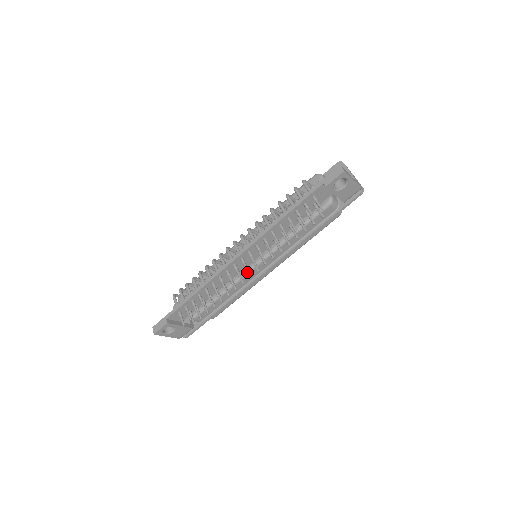
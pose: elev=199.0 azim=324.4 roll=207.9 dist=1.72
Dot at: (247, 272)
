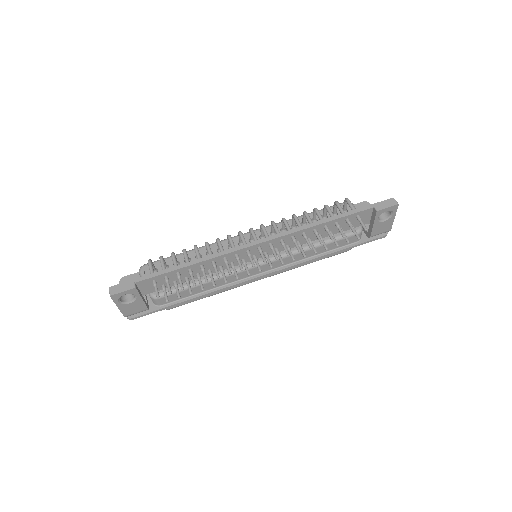
Dot at: (257, 265)
